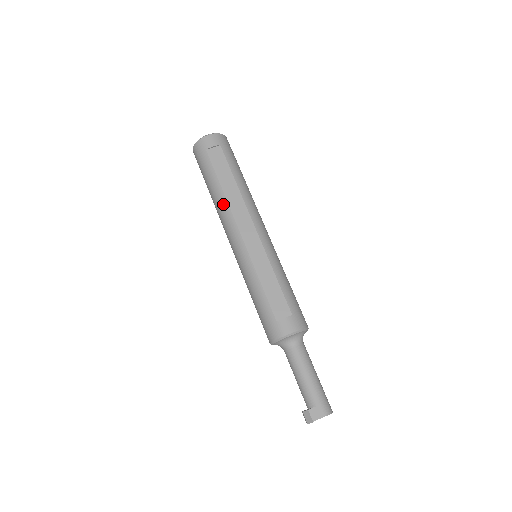
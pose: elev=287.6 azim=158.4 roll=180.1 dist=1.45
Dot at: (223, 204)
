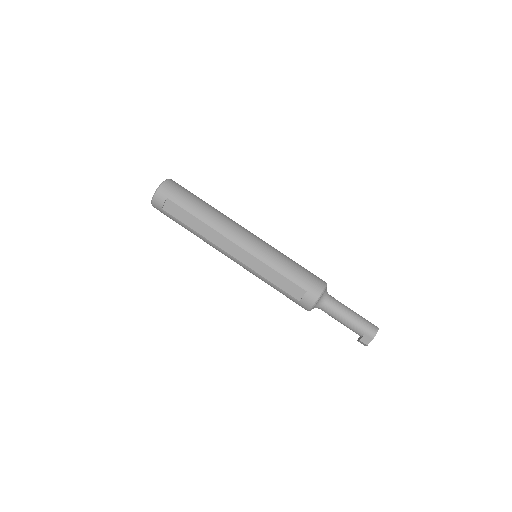
Dot at: (205, 241)
